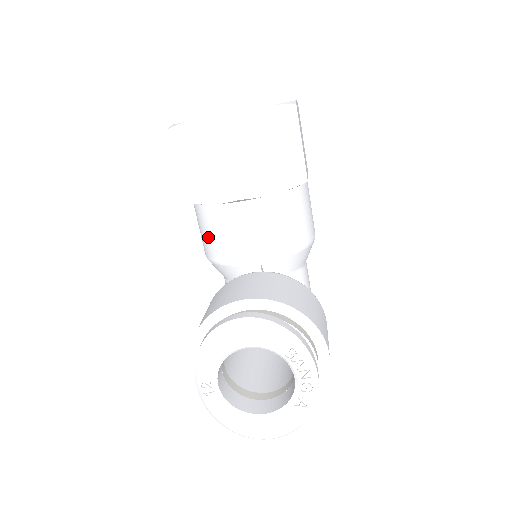
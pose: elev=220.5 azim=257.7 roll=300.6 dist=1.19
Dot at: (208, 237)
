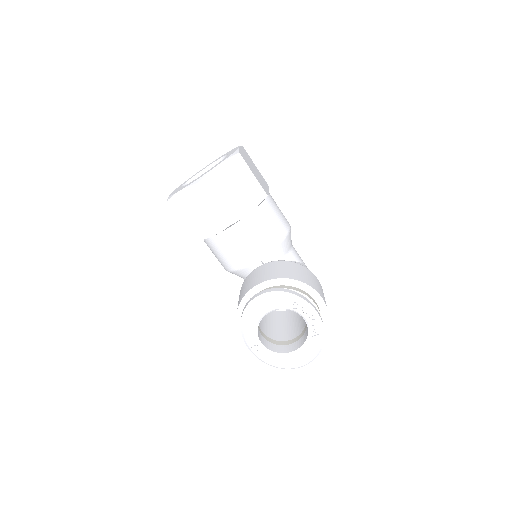
Dot at: (221, 257)
